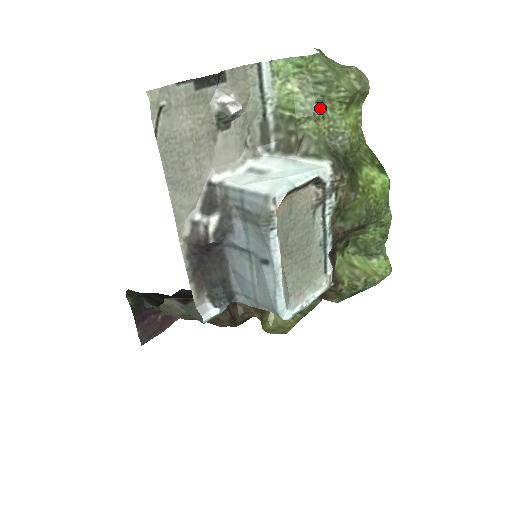
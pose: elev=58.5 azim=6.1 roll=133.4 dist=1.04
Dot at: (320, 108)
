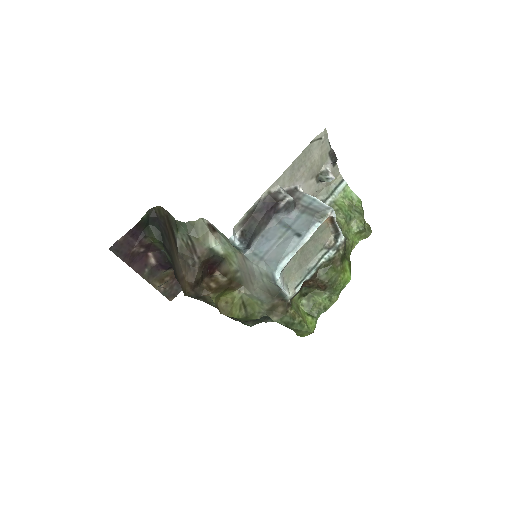
Dot at: (350, 220)
